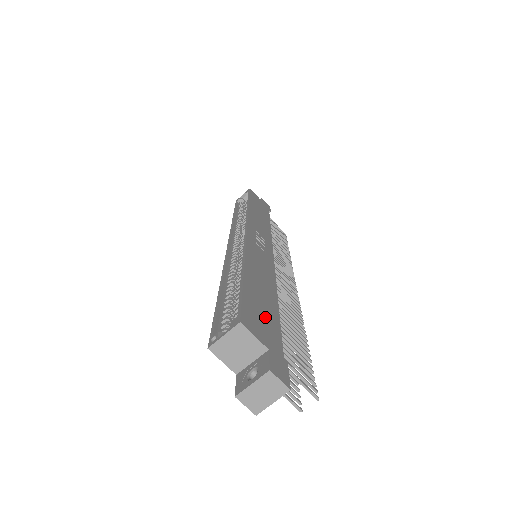
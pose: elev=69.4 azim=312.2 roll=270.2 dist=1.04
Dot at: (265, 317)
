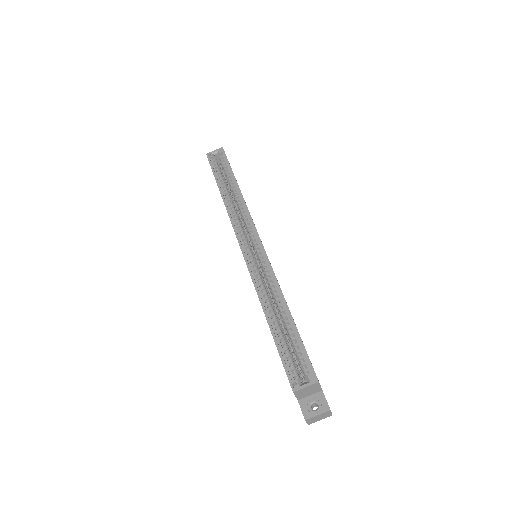
Dot at: occluded
